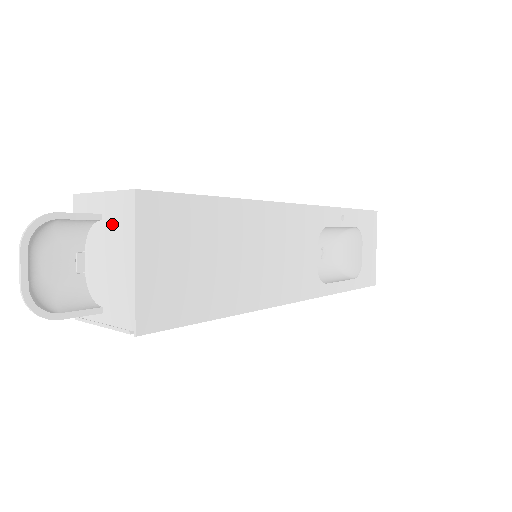
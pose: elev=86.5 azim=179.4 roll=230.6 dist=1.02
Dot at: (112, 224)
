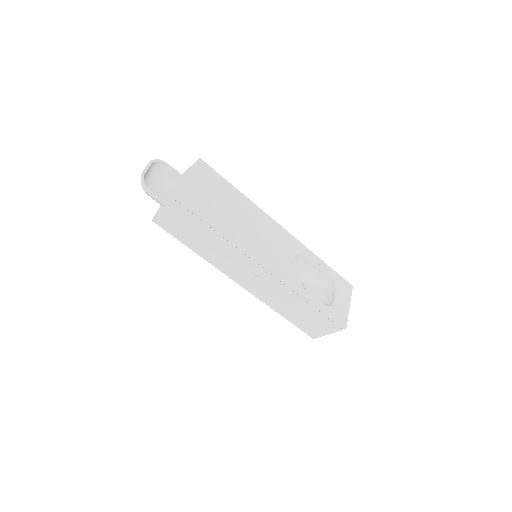
Dot at: (186, 175)
